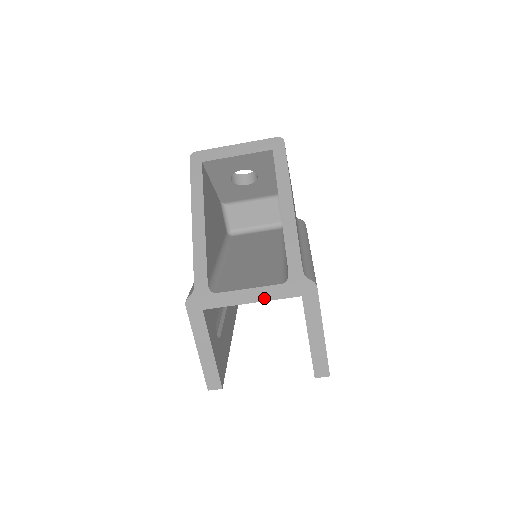
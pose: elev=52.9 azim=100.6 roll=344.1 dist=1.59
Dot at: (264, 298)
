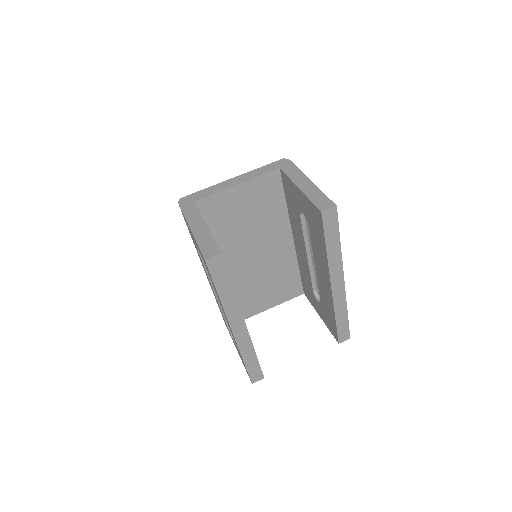
Dot at: (248, 179)
